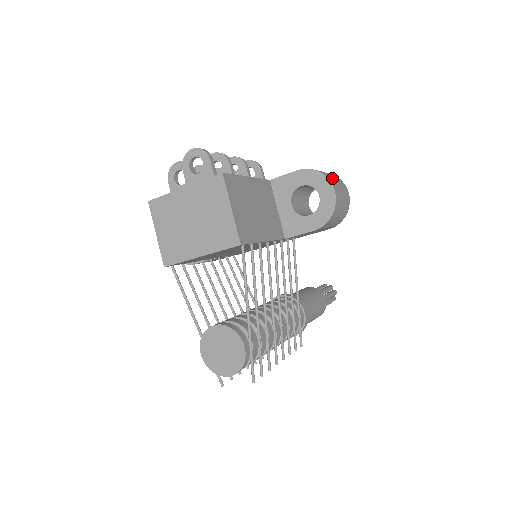
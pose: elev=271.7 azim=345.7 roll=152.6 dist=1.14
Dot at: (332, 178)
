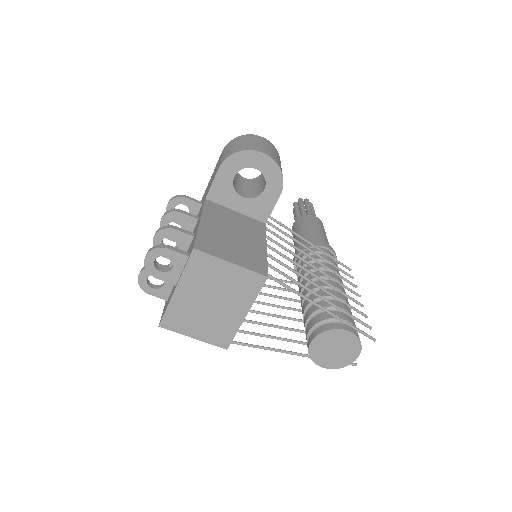
Dot at: (246, 144)
